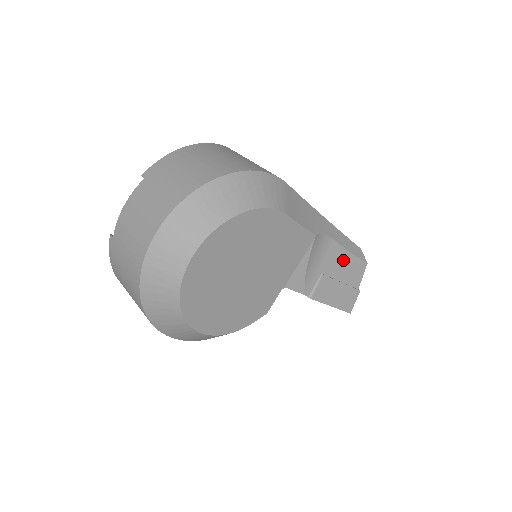
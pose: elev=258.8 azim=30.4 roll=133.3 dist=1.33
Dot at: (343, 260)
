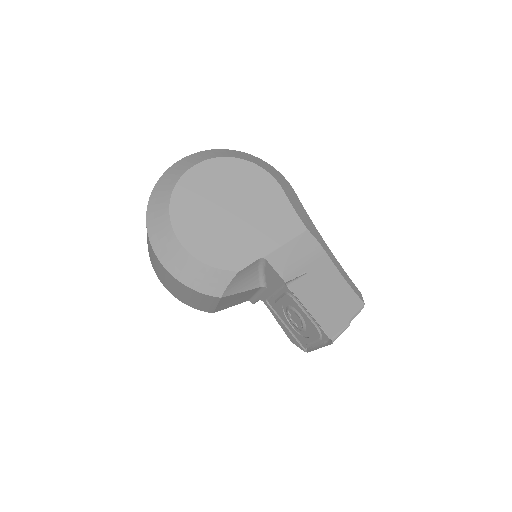
Dot at: (334, 280)
